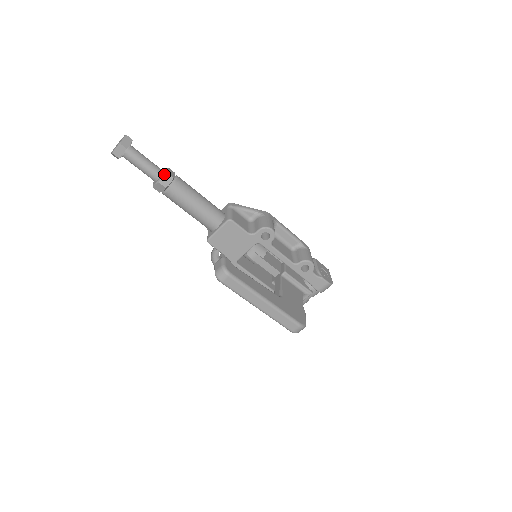
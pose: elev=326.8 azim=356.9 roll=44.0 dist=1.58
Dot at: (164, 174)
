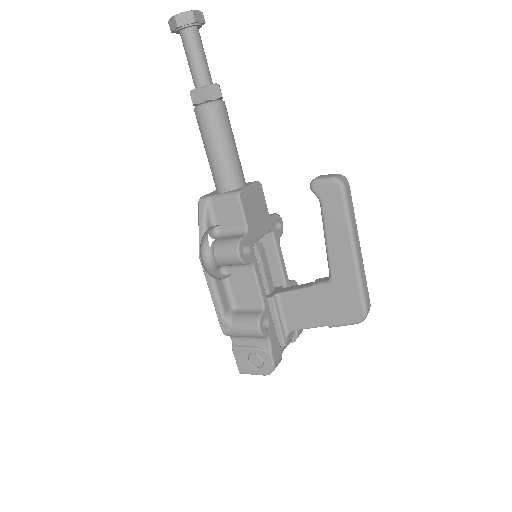
Dot at: occluded
